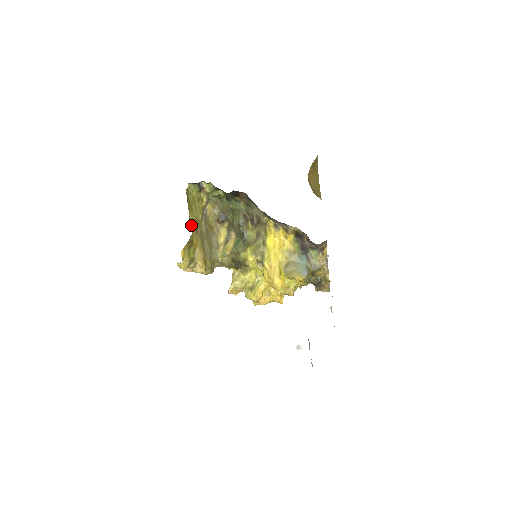
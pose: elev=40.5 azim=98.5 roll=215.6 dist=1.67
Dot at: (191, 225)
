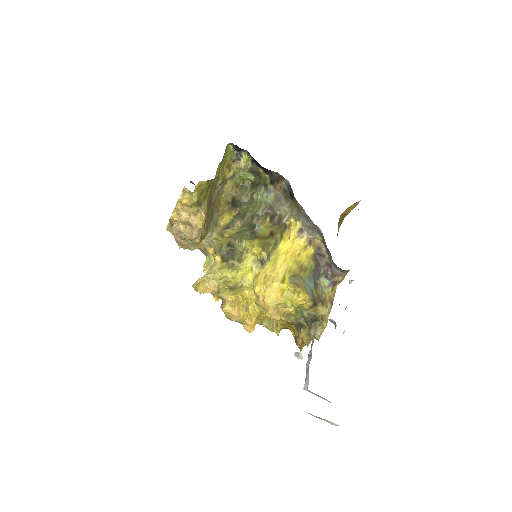
Dot at: occluded
